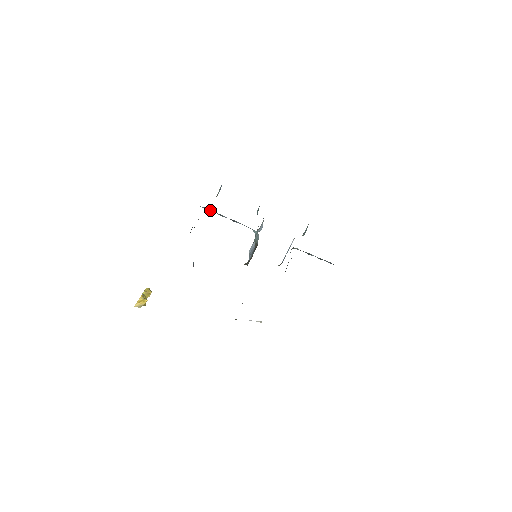
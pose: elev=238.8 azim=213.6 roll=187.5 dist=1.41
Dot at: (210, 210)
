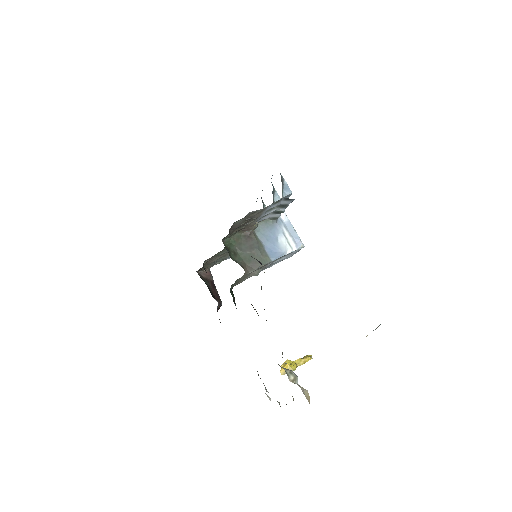
Dot at: occluded
